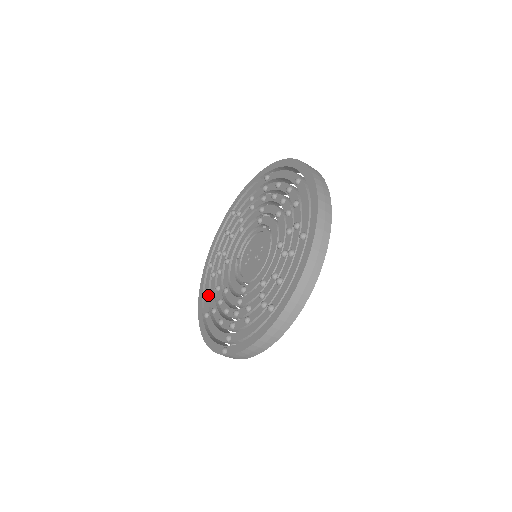
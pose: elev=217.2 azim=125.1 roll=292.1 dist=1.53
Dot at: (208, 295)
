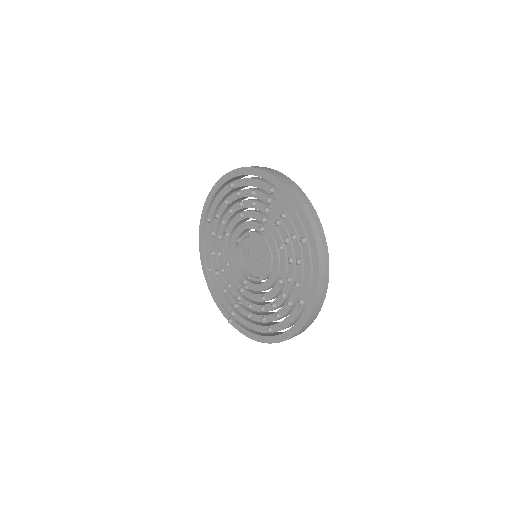
Dot at: (209, 250)
